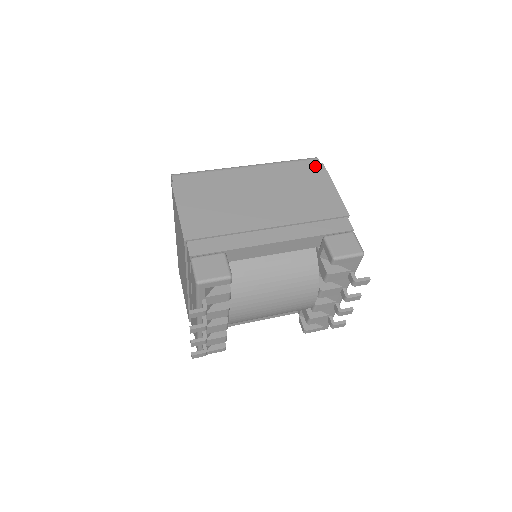
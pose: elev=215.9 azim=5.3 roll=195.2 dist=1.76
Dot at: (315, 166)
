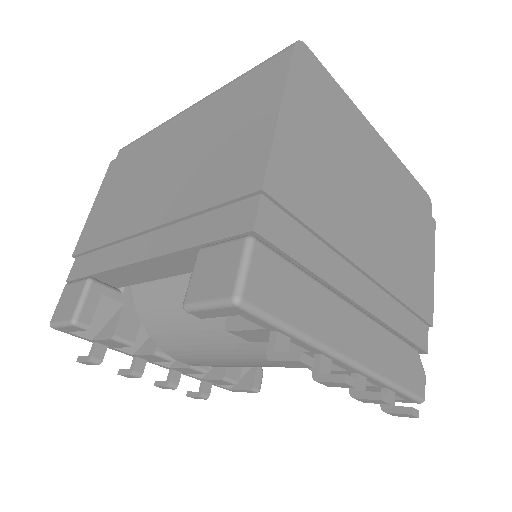
Dot at: (273, 68)
